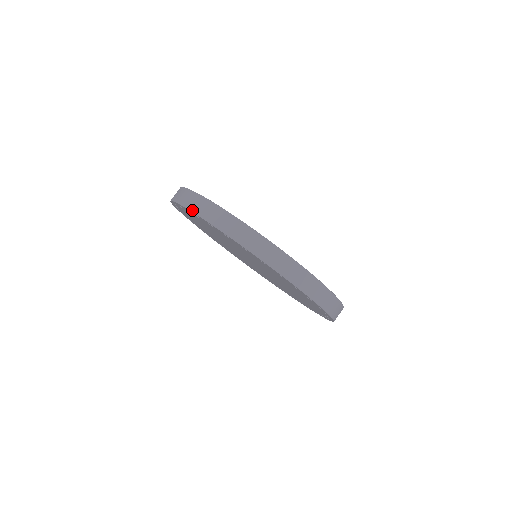
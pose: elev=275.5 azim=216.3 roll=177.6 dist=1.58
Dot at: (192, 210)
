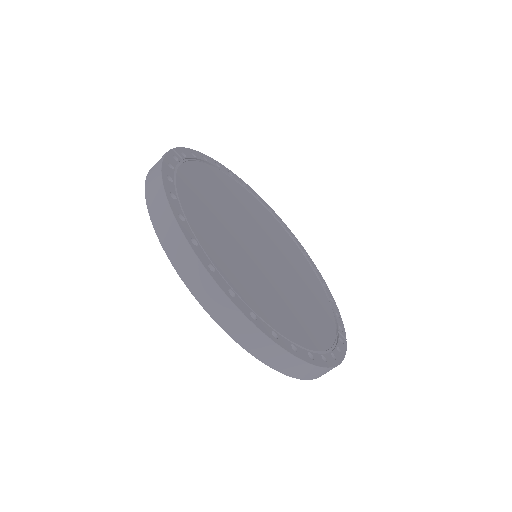
Dot at: (155, 228)
